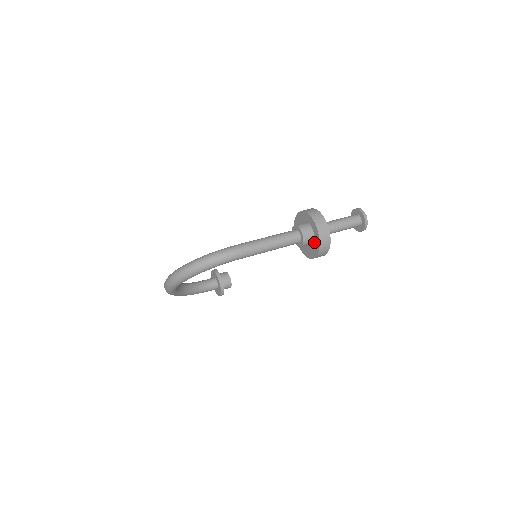
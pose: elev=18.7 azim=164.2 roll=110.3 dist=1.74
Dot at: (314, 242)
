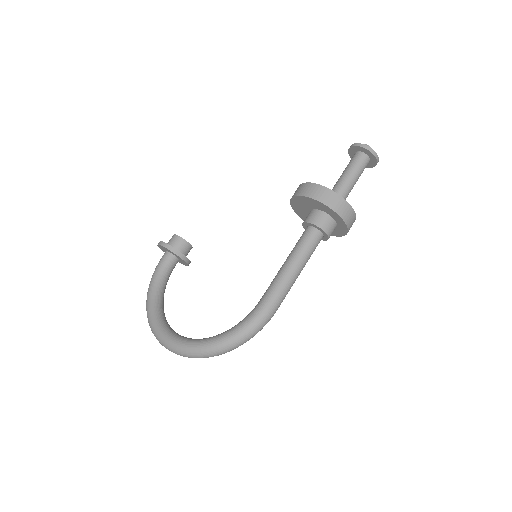
Dot at: occluded
